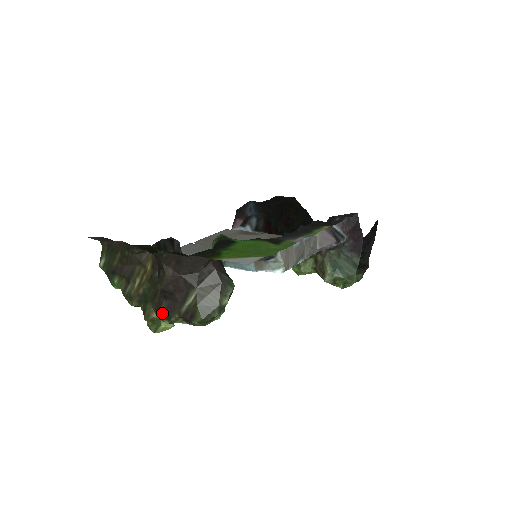
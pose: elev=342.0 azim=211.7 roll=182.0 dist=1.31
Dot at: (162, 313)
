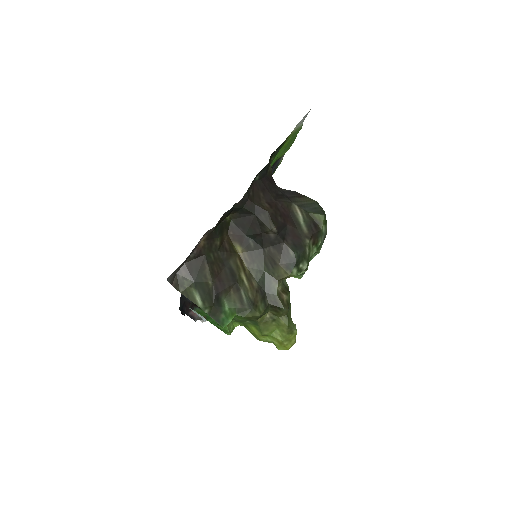
Dot at: (296, 256)
